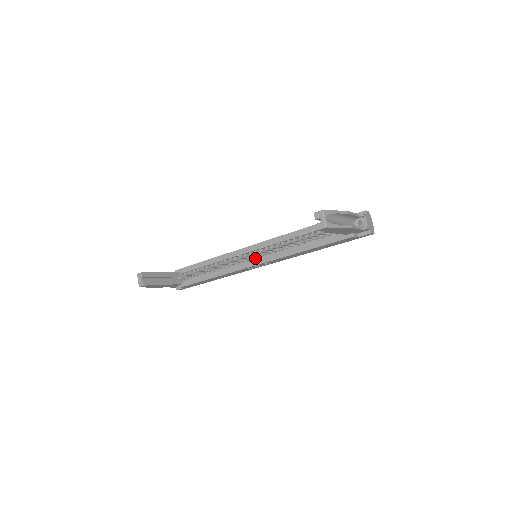
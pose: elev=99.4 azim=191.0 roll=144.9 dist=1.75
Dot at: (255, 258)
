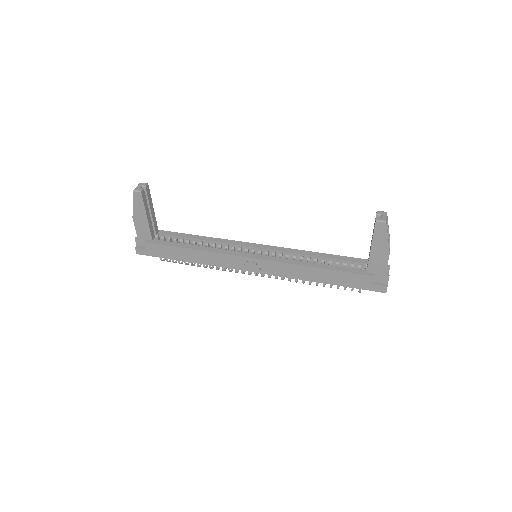
Dot at: (257, 254)
